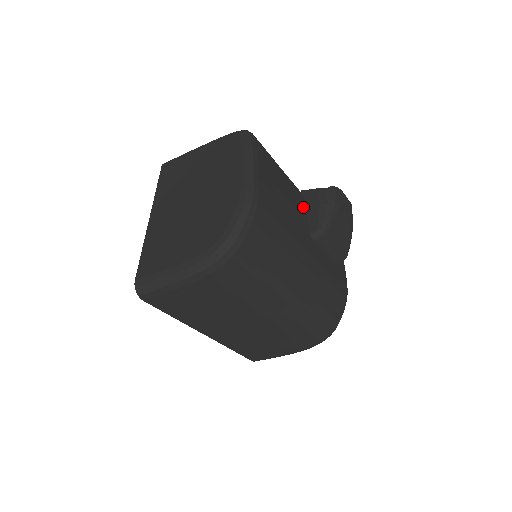
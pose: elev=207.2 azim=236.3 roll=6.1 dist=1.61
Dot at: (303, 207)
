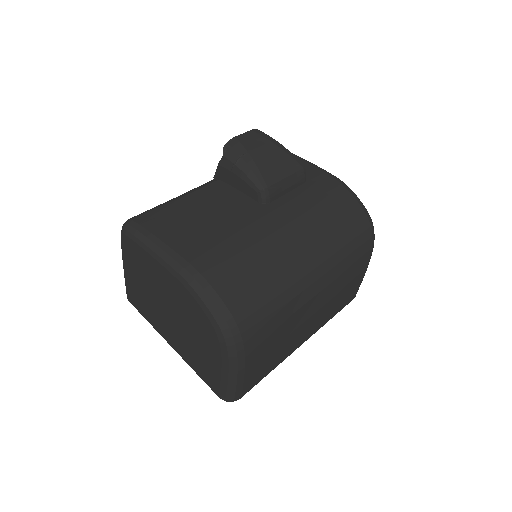
Dot at: (230, 192)
